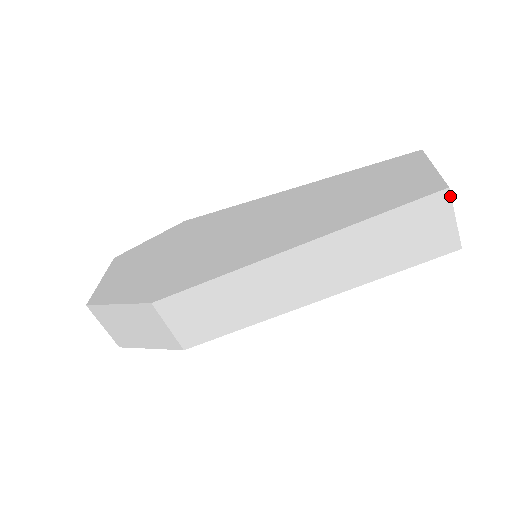
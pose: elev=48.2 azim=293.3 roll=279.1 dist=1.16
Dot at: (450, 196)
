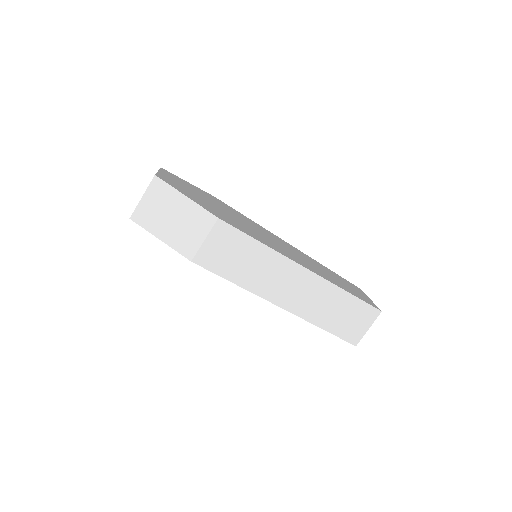
Dot at: occluded
